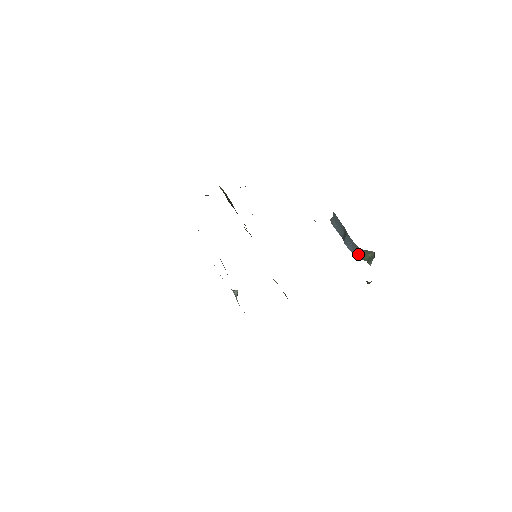
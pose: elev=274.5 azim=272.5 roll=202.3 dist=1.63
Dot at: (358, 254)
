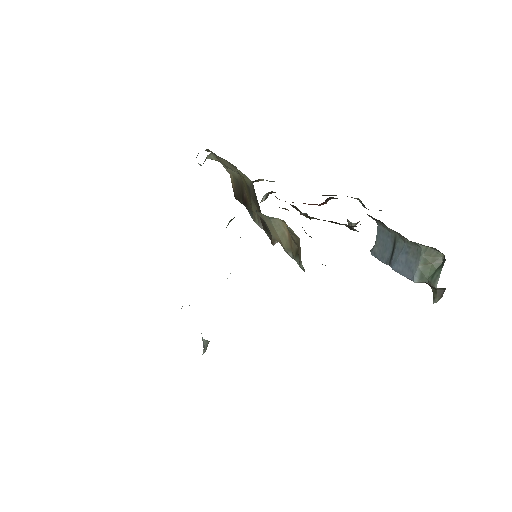
Dot at: (416, 267)
